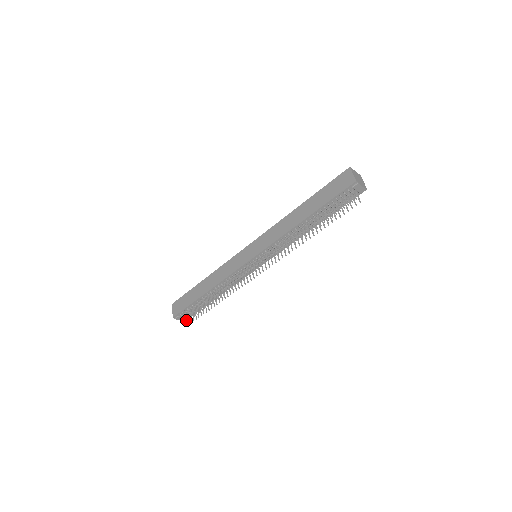
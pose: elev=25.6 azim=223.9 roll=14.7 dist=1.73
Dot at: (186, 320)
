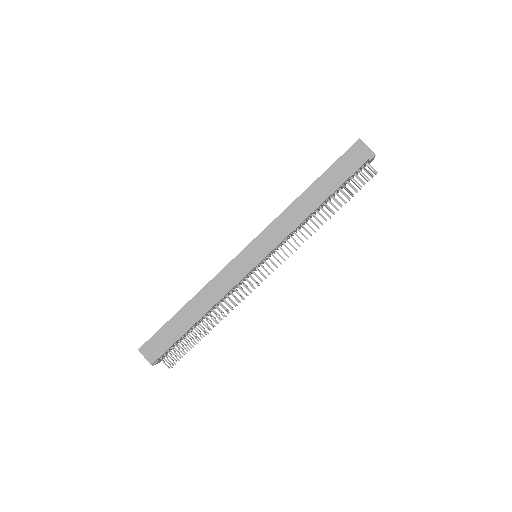
Dot at: occluded
